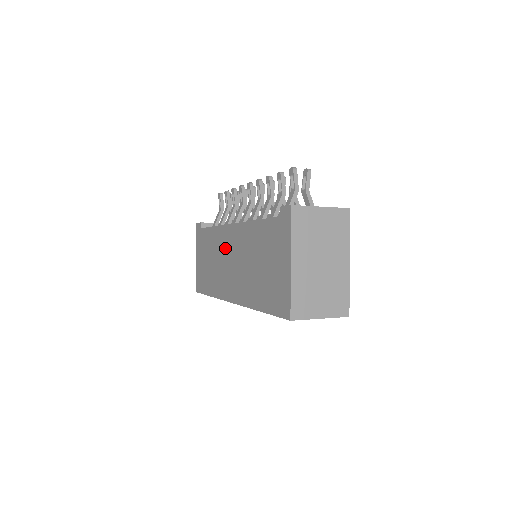
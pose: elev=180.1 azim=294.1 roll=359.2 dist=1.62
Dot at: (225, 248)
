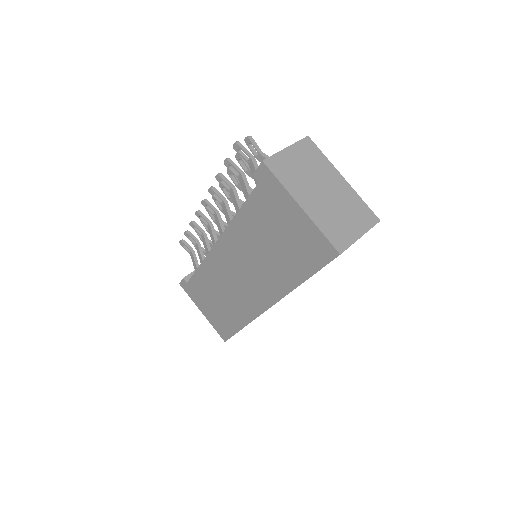
Dot at: (225, 271)
